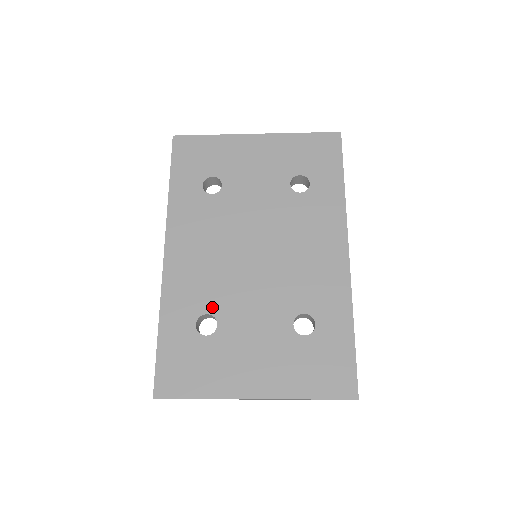
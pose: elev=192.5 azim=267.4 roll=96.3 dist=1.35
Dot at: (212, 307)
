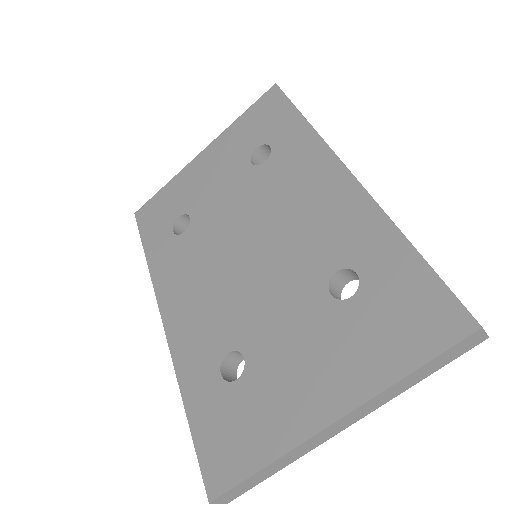
Dot at: (229, 341)
